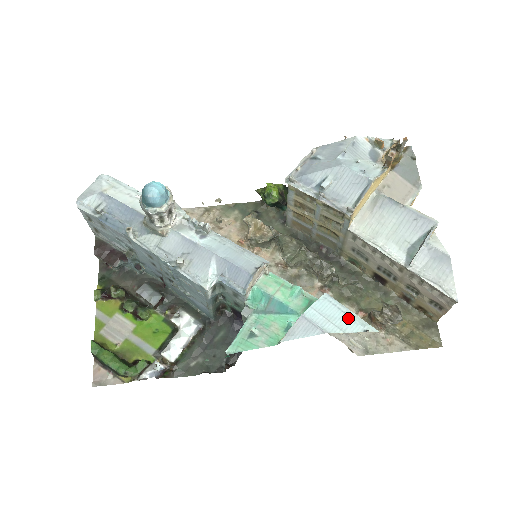
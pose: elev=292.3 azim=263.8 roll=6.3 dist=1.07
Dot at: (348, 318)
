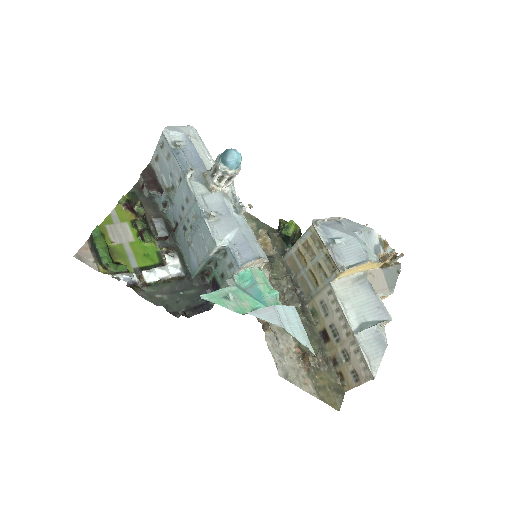
Dot at: (301, 332)
